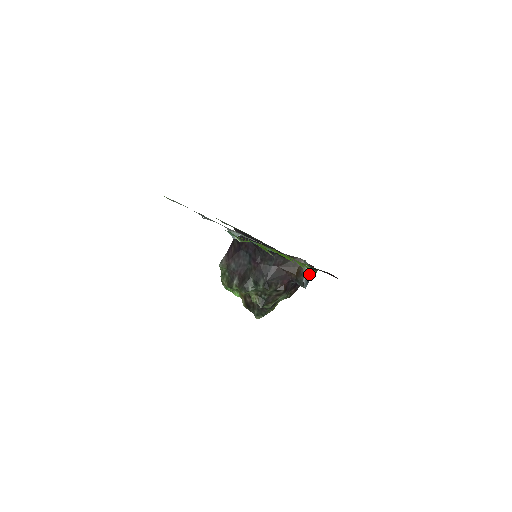
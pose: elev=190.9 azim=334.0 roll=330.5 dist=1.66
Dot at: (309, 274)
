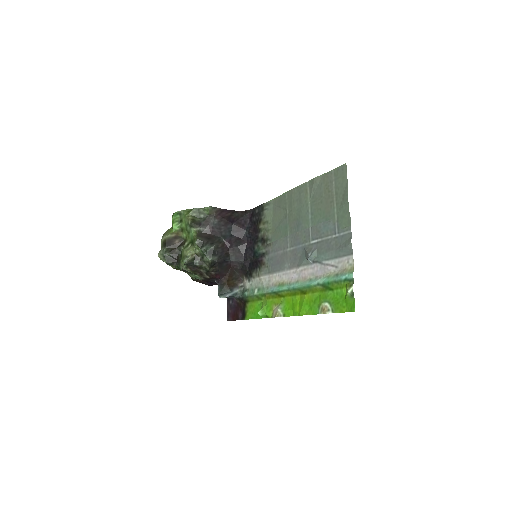
Dot at: (260, 311)
